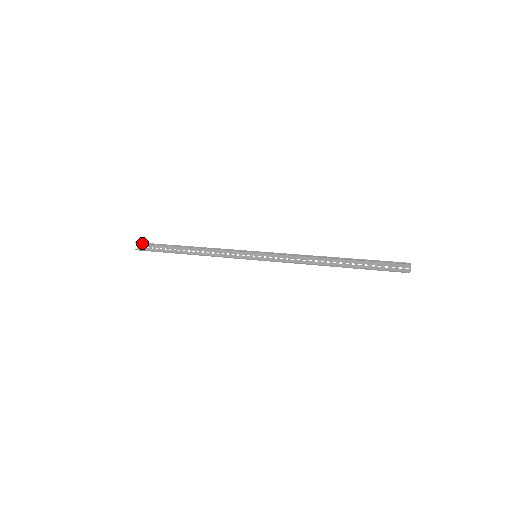
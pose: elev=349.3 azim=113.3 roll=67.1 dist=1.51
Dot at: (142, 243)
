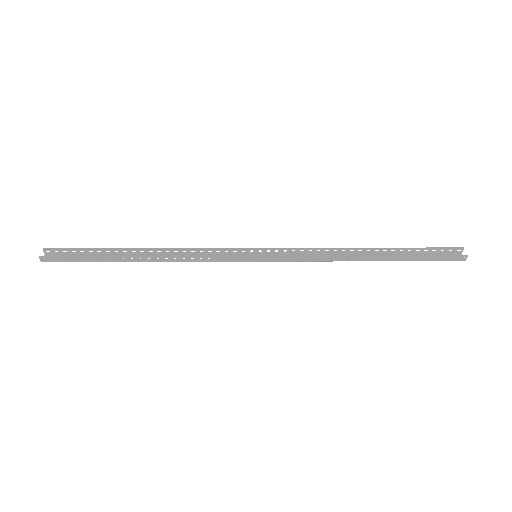
Dot at: (54, 251)
